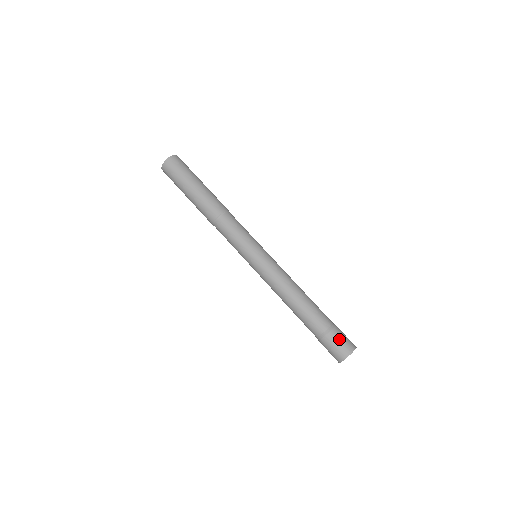
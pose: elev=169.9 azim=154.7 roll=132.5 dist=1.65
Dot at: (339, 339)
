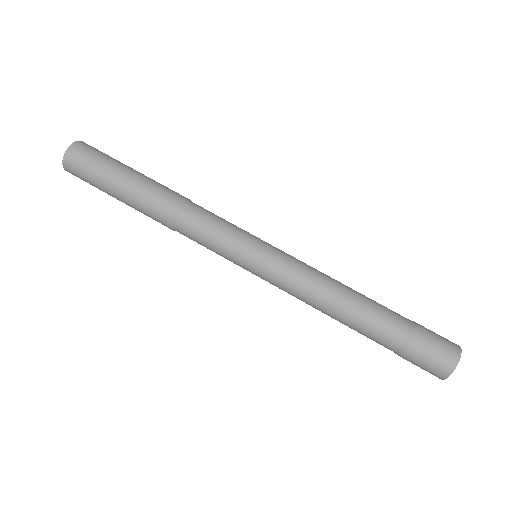
Dot at: (433, 332)
